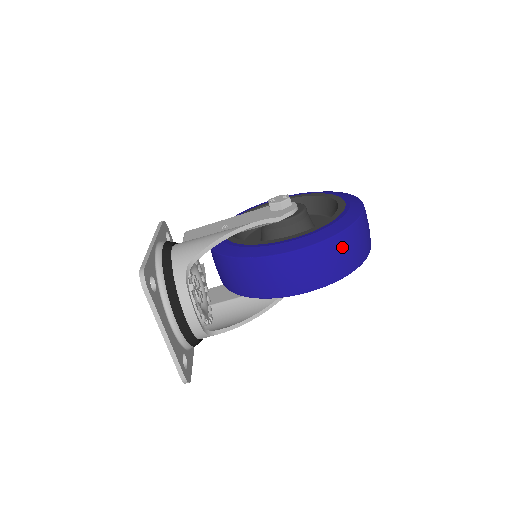
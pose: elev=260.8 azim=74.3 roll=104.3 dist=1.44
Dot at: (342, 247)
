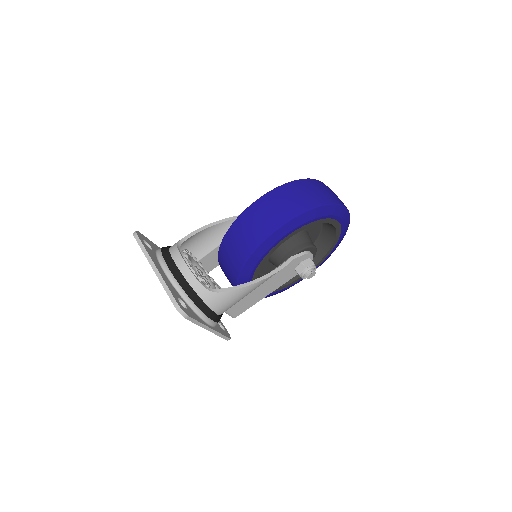
Dot at: (296, 189)
